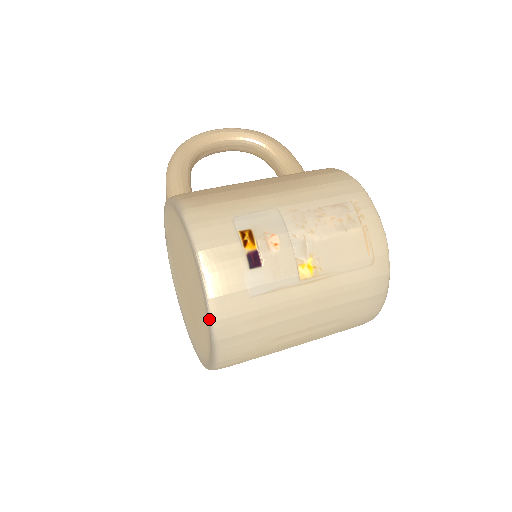
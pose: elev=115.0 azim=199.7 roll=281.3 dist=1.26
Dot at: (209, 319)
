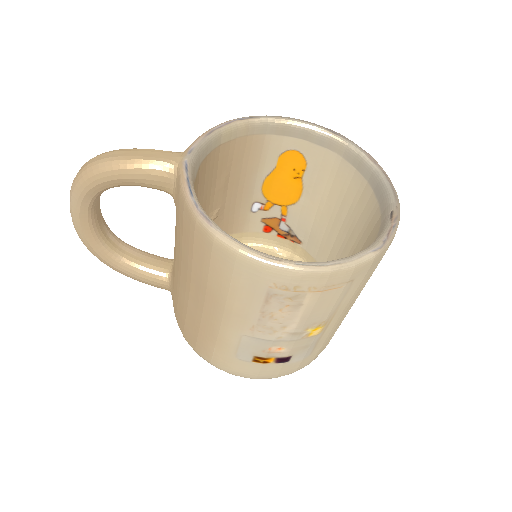
Dot at: occluded
